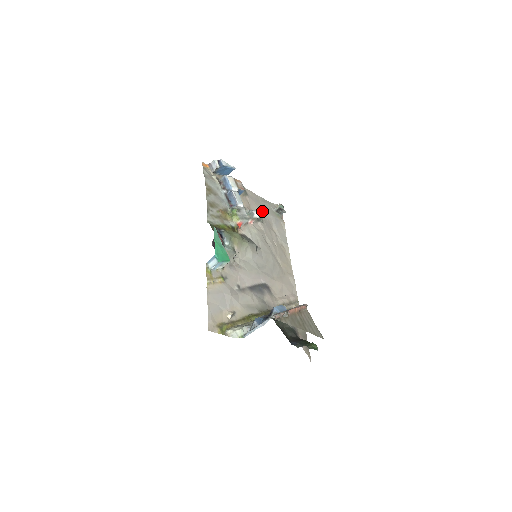
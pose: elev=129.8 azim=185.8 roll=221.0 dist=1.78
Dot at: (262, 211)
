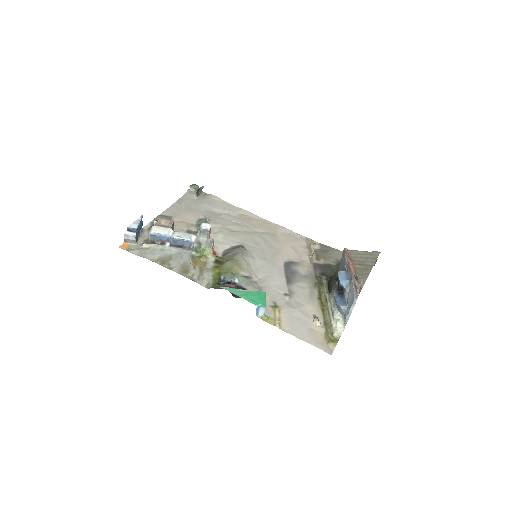
Dot at: (195, 212)
